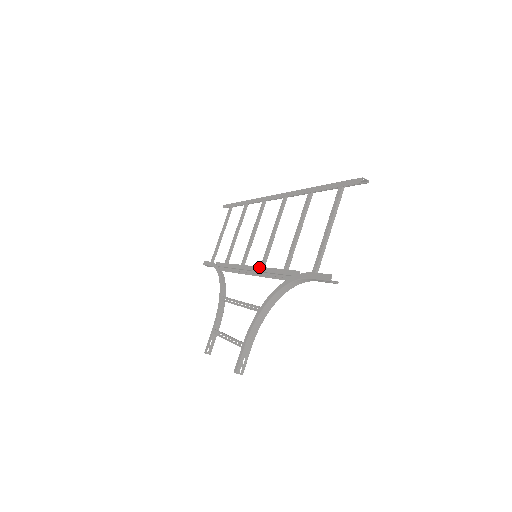
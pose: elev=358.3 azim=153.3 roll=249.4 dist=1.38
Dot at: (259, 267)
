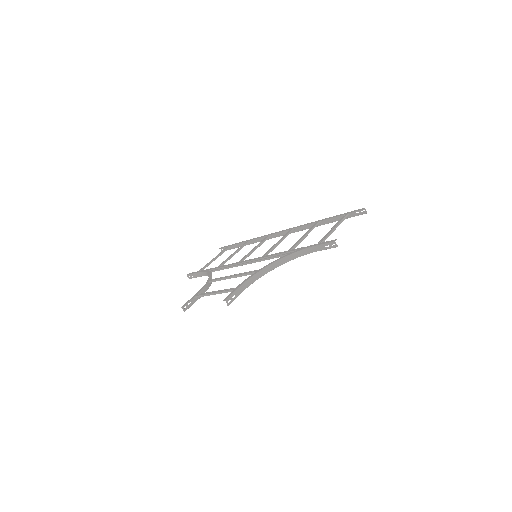
Dot at: (261, 257)
